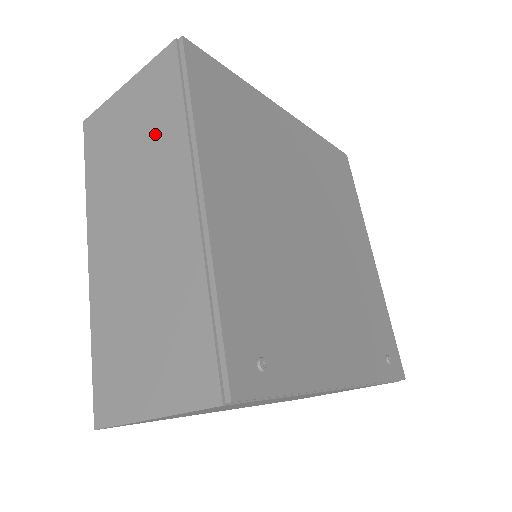
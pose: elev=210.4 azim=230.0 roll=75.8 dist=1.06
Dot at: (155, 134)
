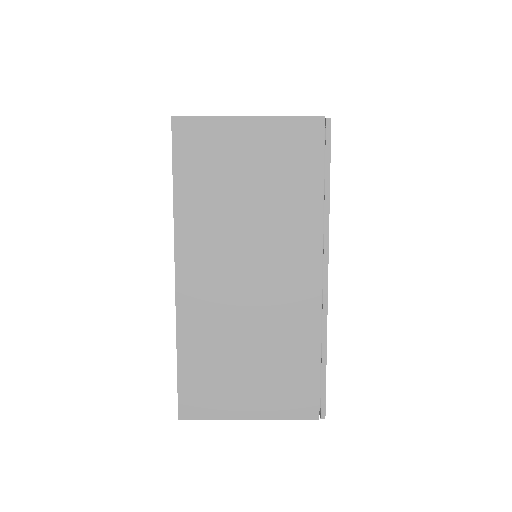
Dot at: (284, 198)
